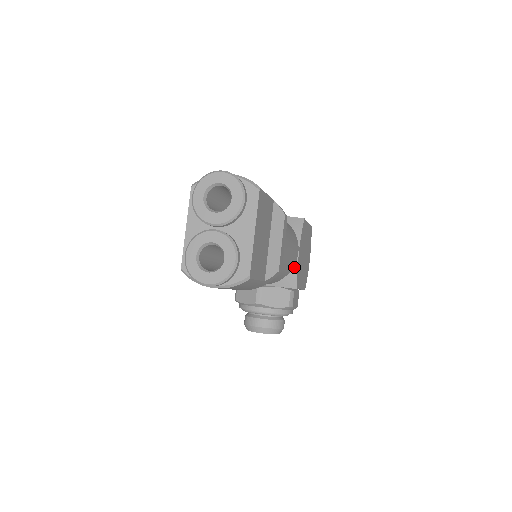
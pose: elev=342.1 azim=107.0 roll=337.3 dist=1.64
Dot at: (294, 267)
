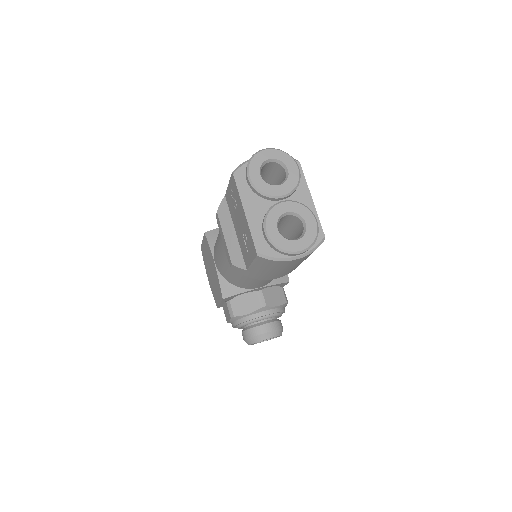
Dot at: occluded
